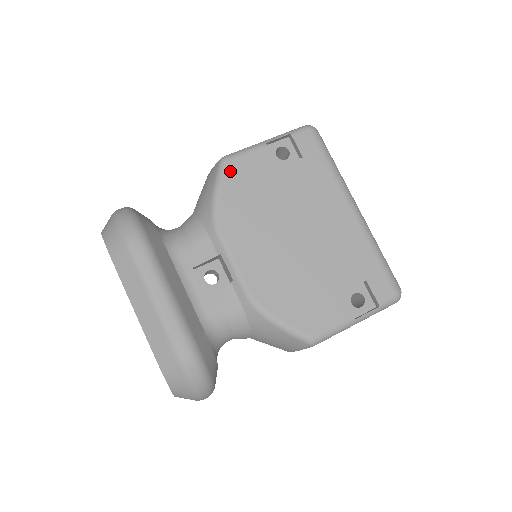
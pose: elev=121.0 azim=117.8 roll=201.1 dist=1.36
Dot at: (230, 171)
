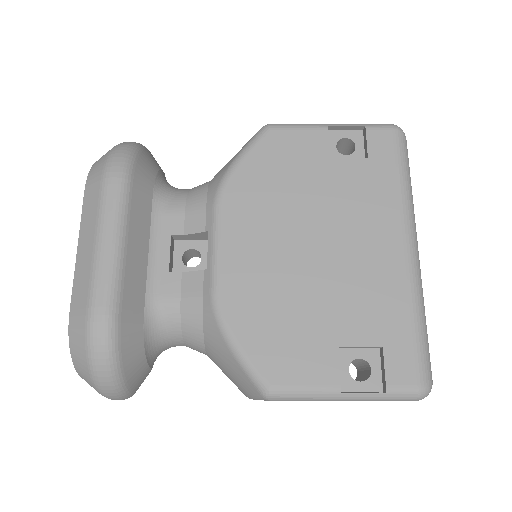
Dot at: (267, 141)
